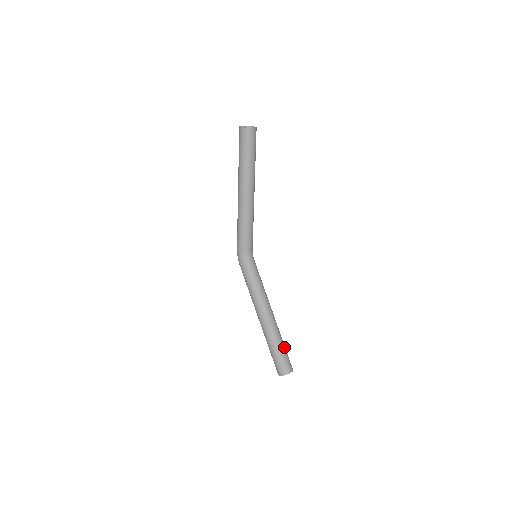
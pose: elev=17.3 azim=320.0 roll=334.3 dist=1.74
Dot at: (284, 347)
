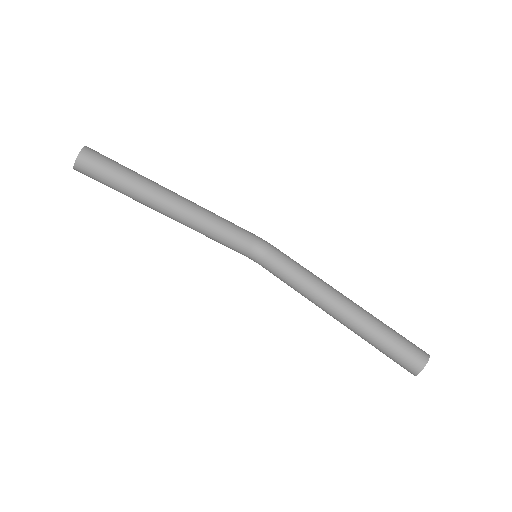
Dot at: (388, 339)
